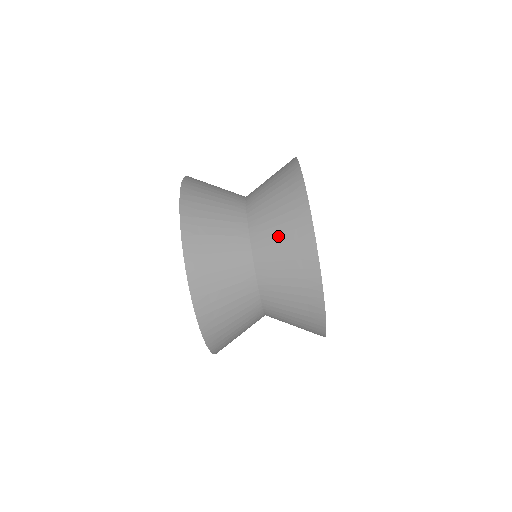
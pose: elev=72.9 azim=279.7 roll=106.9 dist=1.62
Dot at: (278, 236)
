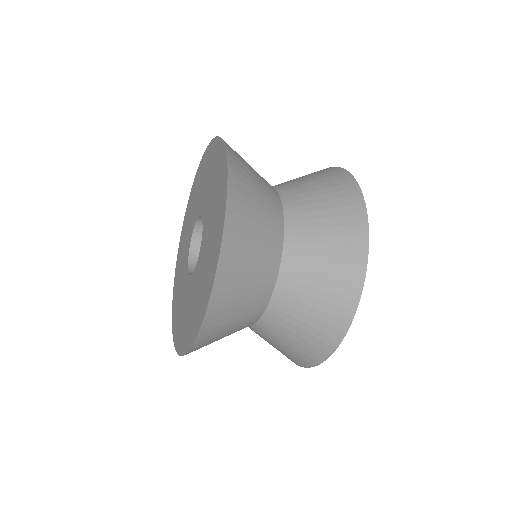
Dot at: (317, 279)
